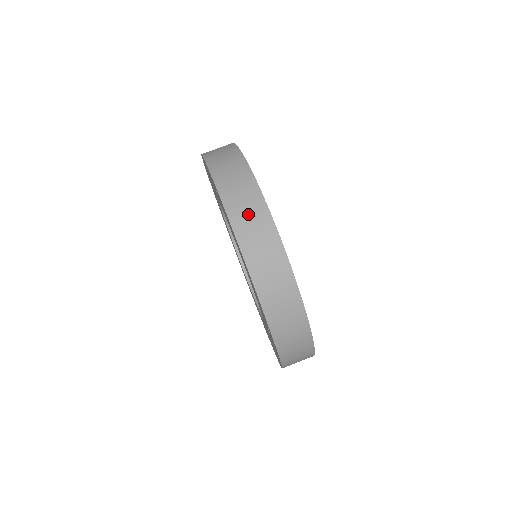
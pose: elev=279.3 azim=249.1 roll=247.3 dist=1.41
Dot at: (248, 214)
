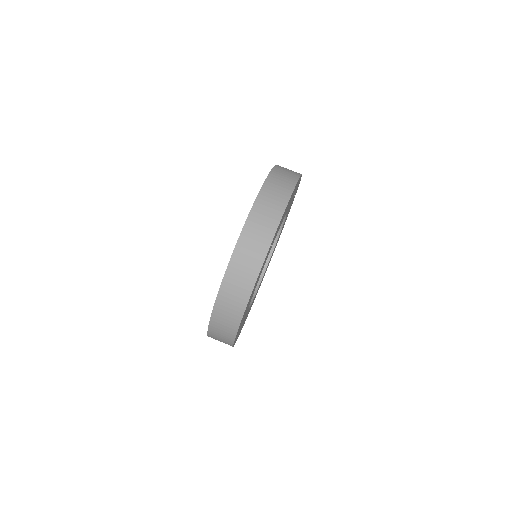
Dot at: (288, 169)
